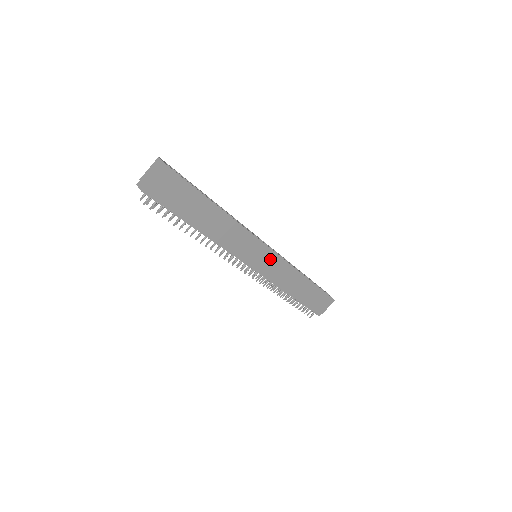
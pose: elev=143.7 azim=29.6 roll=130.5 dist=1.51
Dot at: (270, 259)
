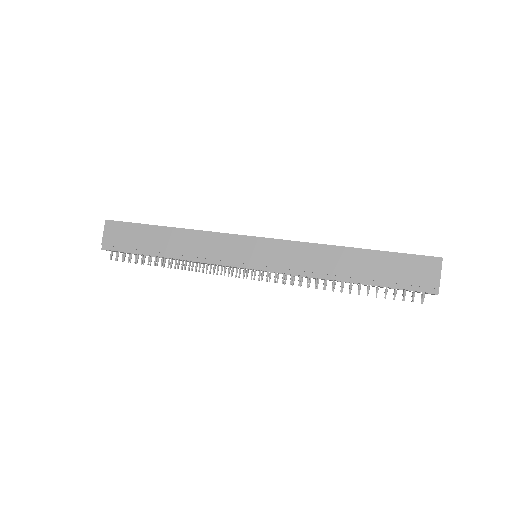
Dot at: (267, 248)
